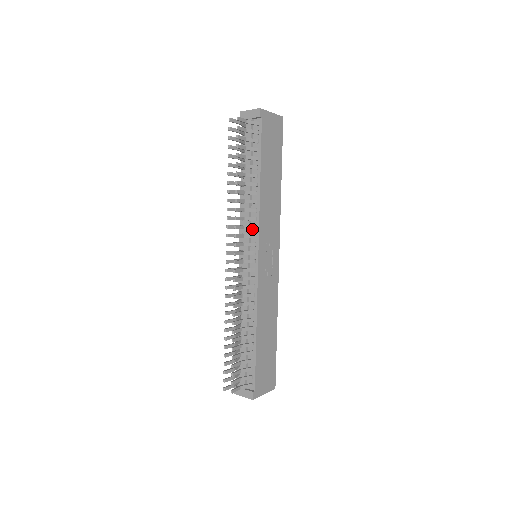
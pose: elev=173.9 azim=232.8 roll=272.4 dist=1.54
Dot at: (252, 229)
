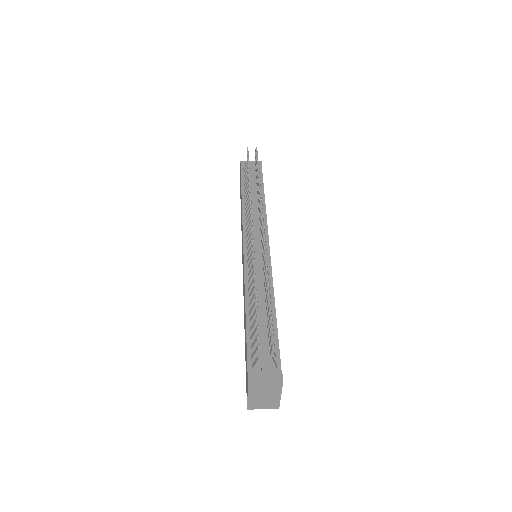
Dot at: (259, 227)
